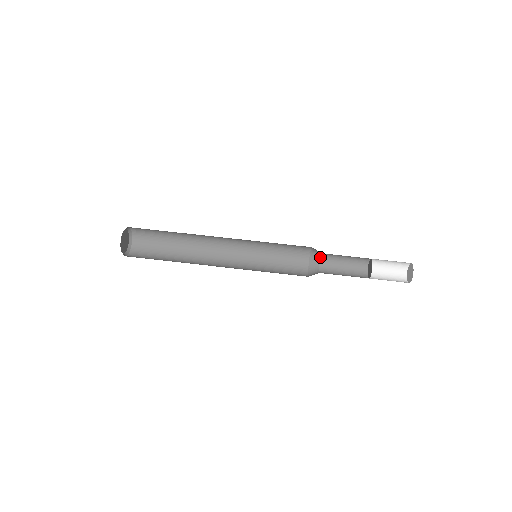
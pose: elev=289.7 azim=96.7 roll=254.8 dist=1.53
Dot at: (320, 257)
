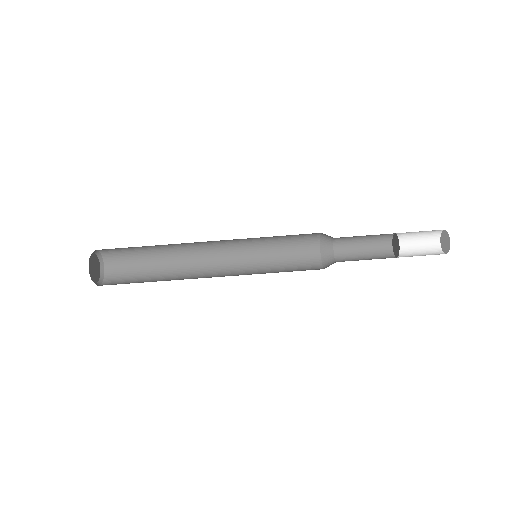
Dot at: (333, 246)
